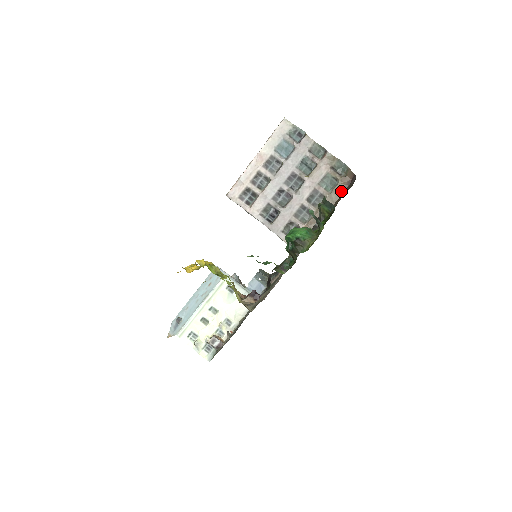
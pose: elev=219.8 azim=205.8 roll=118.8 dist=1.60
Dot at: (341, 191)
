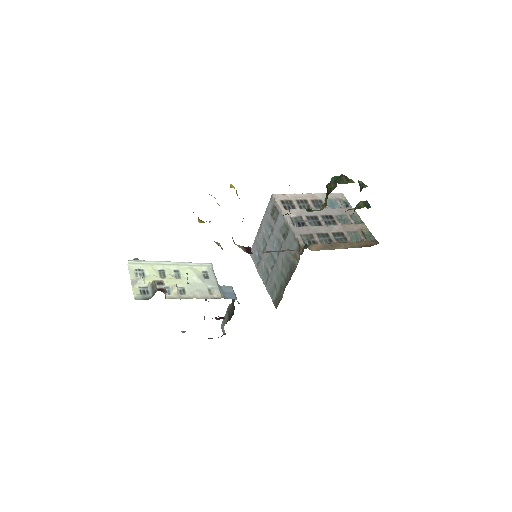
Dot at: (363, 245)
